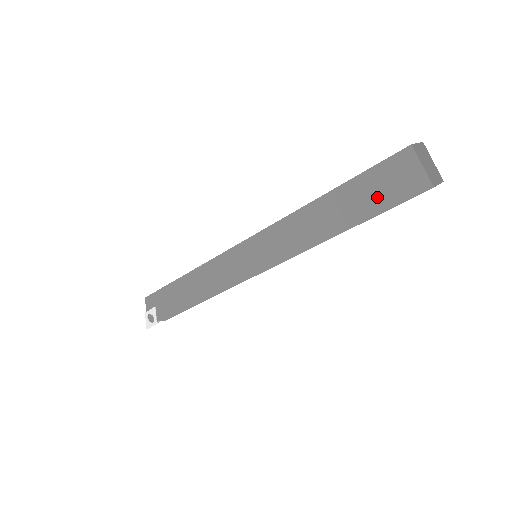
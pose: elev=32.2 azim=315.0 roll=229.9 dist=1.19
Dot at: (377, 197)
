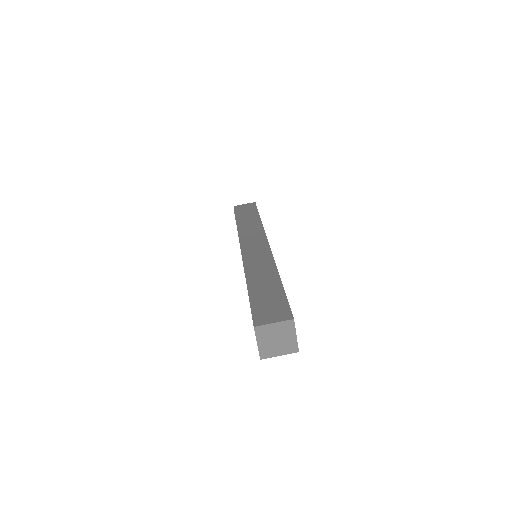
Dot at: occluded
